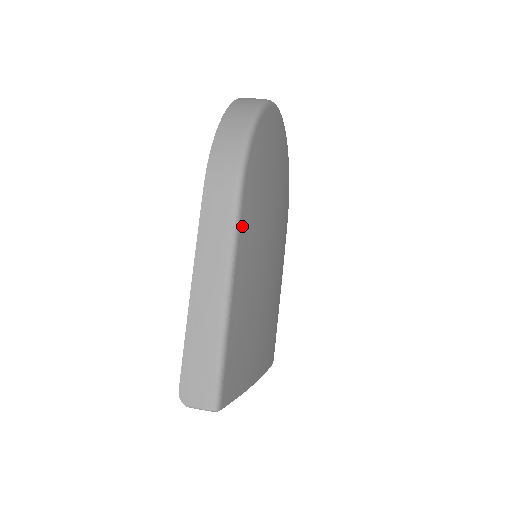
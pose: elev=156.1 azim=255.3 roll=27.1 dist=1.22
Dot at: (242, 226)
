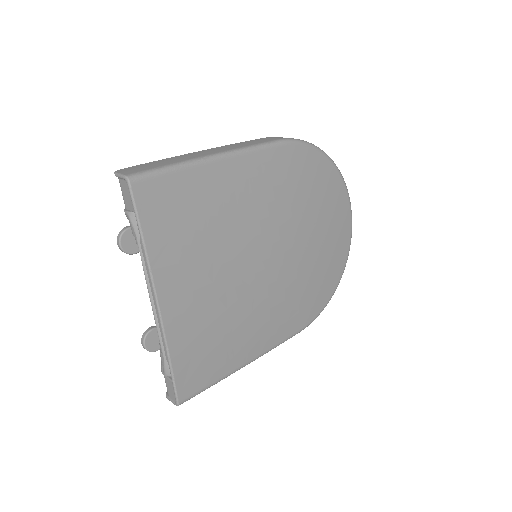
Dot at: (265, 154)
